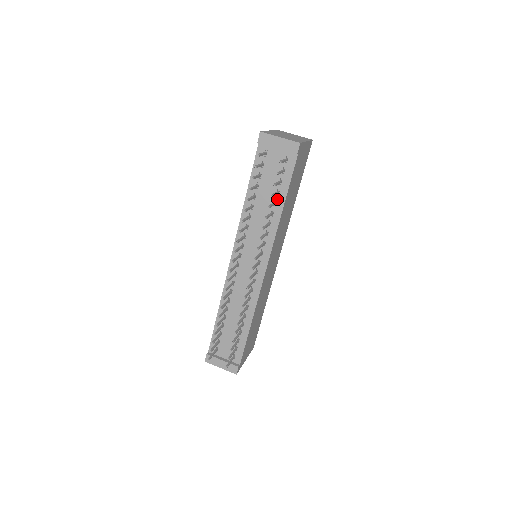
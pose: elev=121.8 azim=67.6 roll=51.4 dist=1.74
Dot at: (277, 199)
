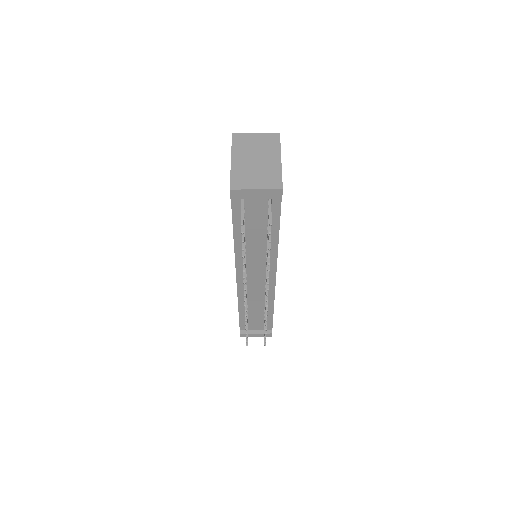
Dot at: occluded
